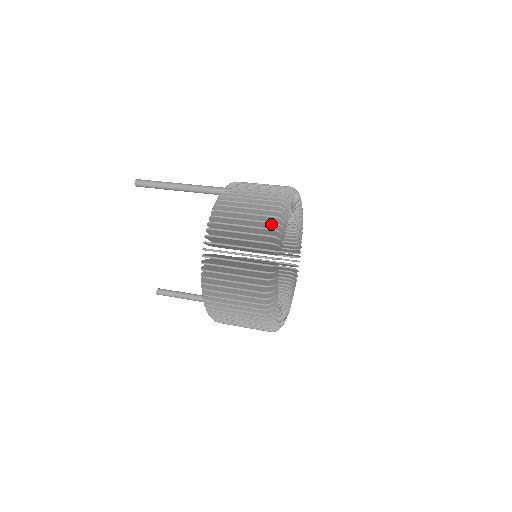
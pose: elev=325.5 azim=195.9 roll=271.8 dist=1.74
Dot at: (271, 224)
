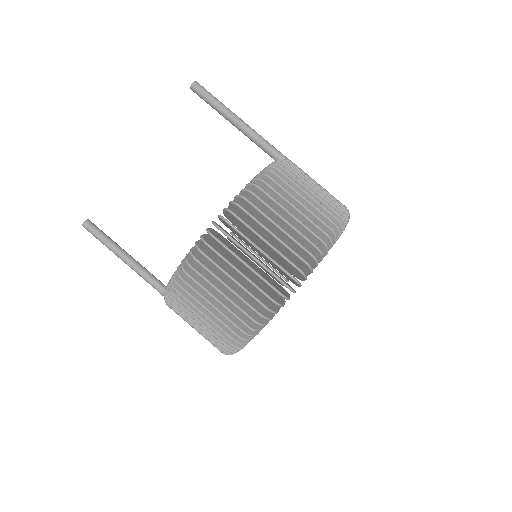
Dot at: (337, 216)
